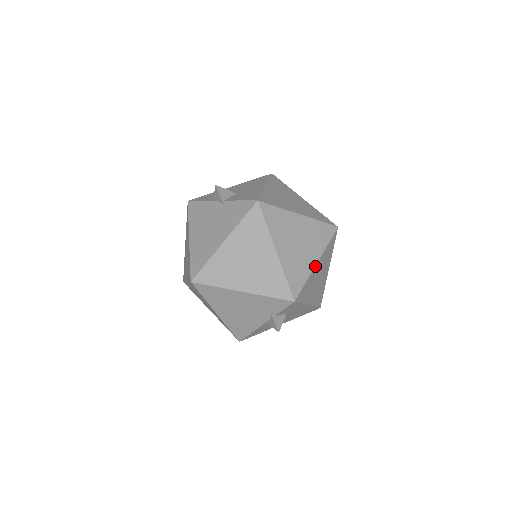
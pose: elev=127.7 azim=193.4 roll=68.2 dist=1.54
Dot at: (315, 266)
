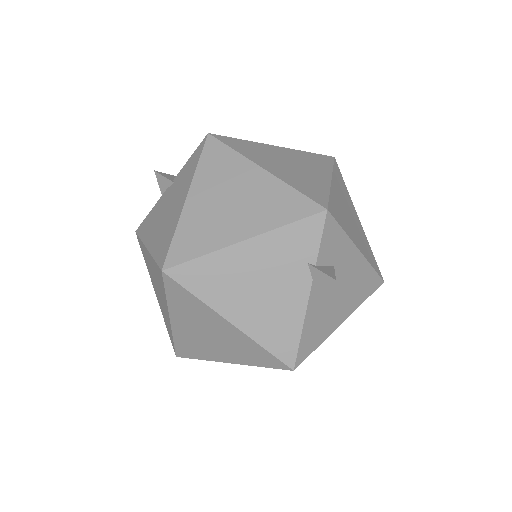
Dot at: (331, 183)
